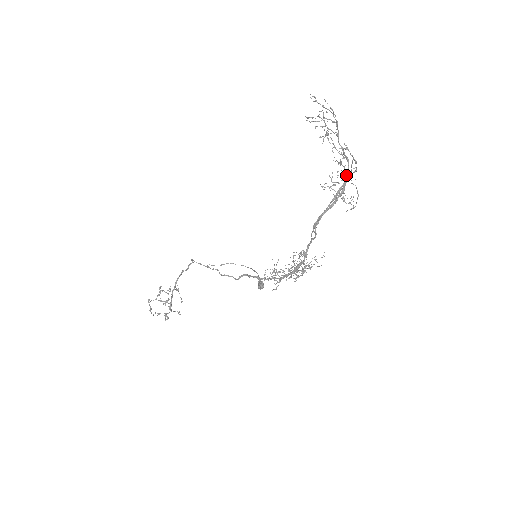
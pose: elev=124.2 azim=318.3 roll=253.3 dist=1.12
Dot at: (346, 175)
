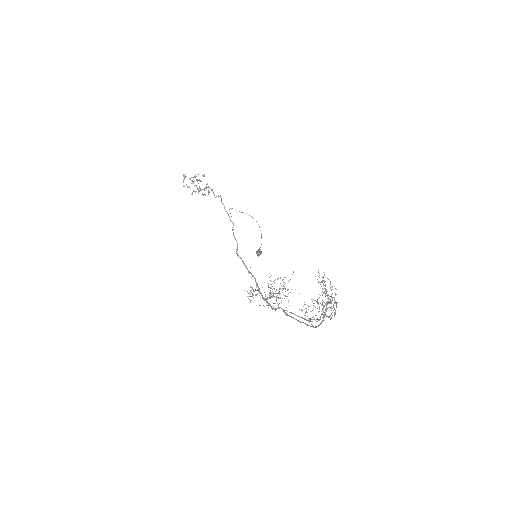
Dot at: occluded
